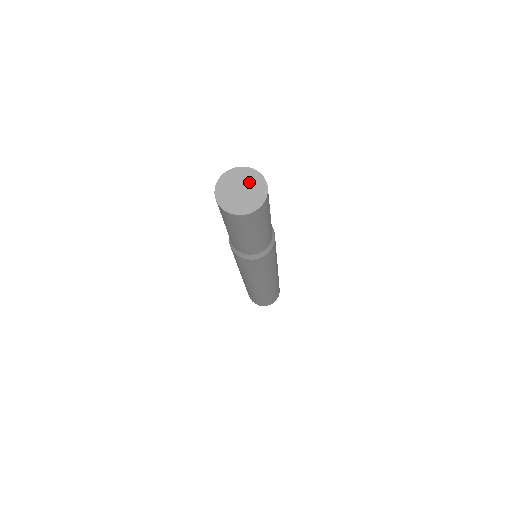
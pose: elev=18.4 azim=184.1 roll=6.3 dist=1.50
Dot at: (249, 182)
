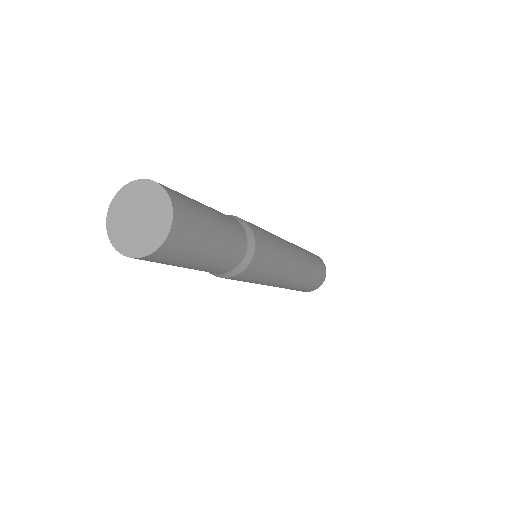
Dot at: (138, 201)
